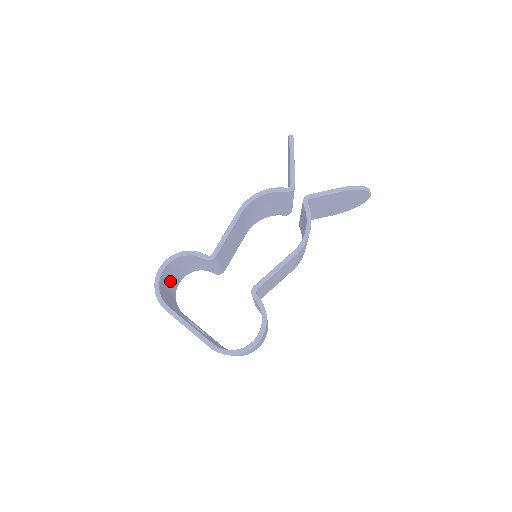
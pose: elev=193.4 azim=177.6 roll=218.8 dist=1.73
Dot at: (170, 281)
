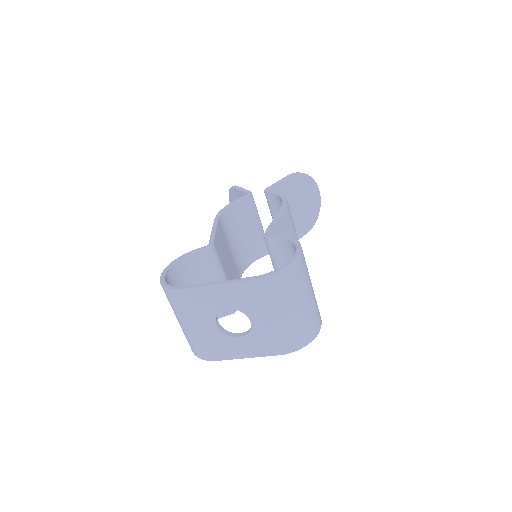
Dot at: occluded
